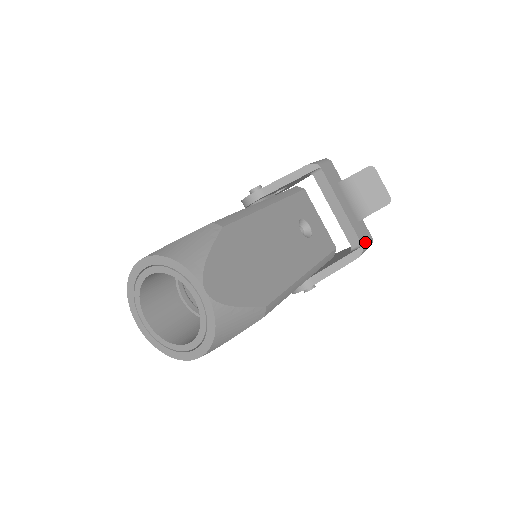
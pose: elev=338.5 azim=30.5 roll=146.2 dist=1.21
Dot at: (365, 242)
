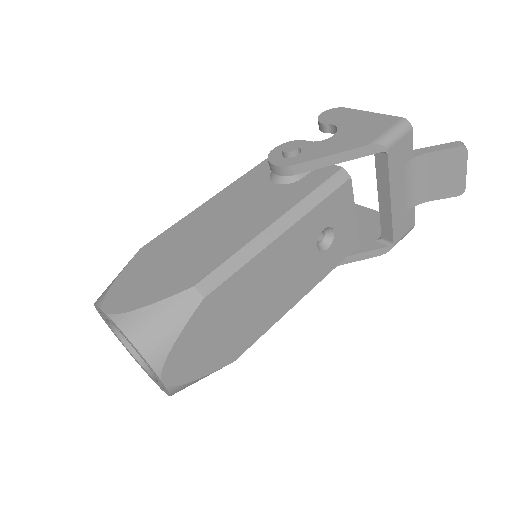
Dot at: (400, 237)
